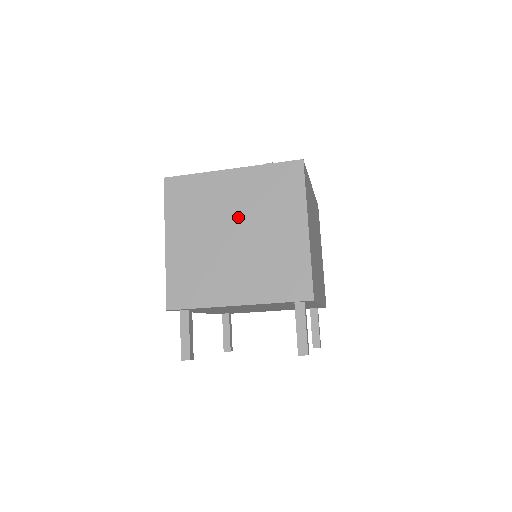
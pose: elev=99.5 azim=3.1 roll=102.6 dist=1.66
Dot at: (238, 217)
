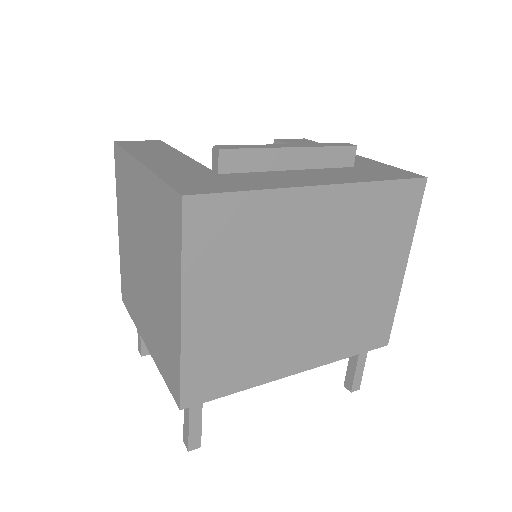
Dot at: (145, 241)
